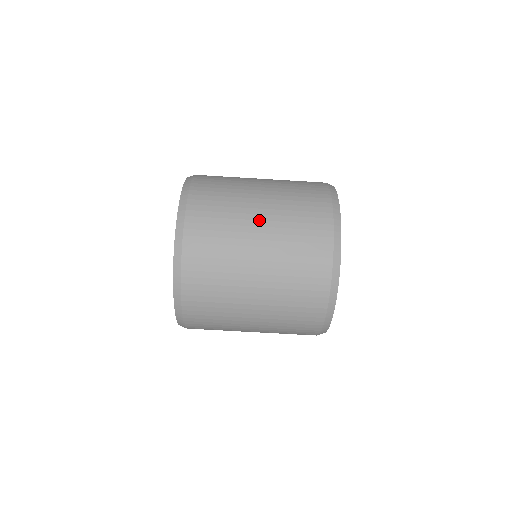
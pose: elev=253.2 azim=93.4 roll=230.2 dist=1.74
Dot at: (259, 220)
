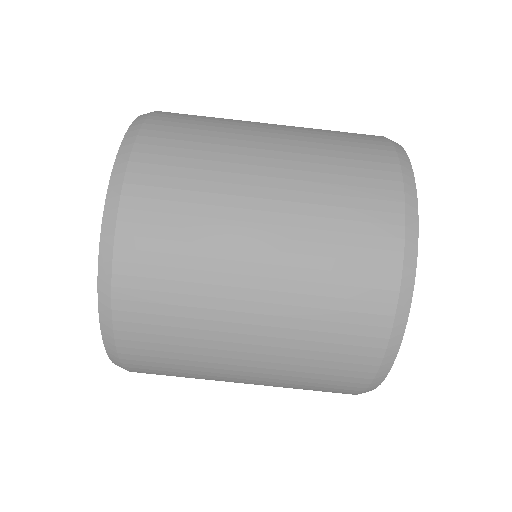
Dot at: occluded
